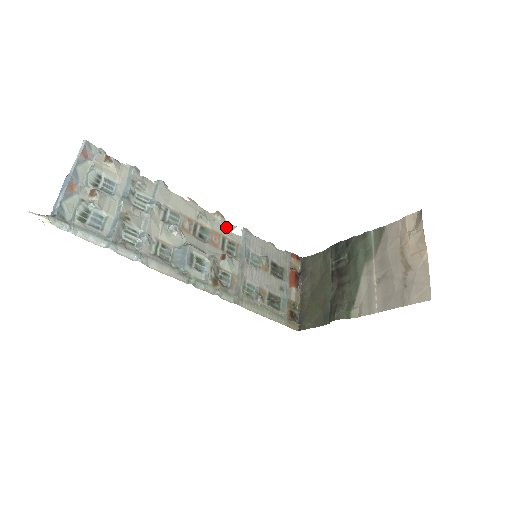
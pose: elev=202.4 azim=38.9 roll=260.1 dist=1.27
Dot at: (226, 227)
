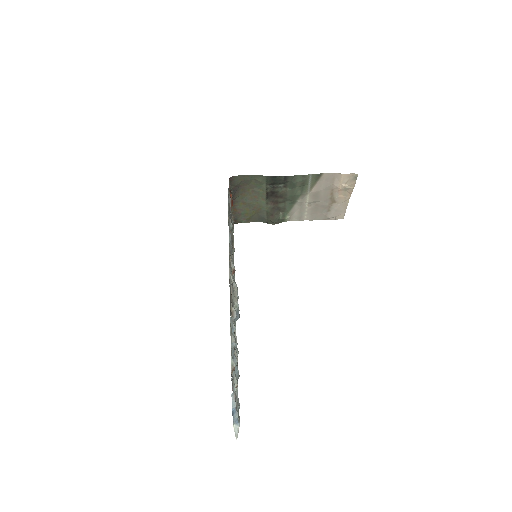
Dot at: occluded
